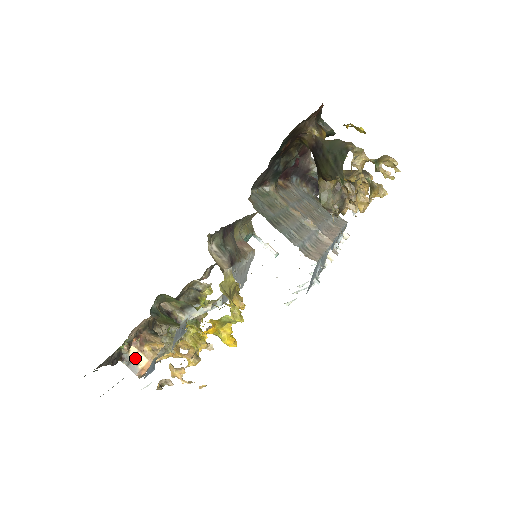
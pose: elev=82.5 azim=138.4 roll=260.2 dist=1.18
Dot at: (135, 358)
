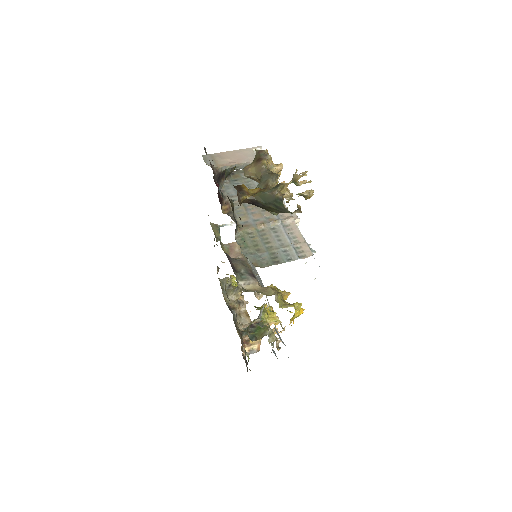
Dot at: (250, 350)
